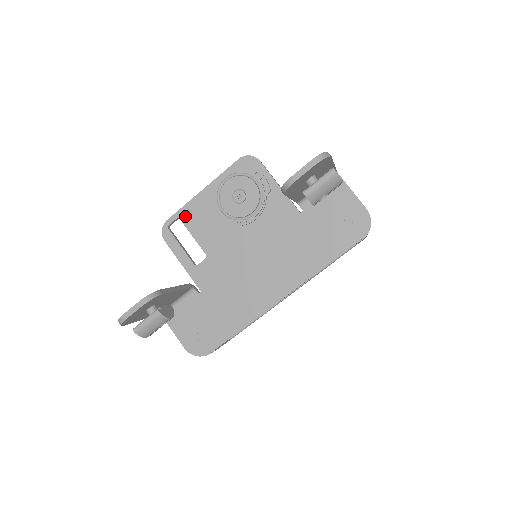
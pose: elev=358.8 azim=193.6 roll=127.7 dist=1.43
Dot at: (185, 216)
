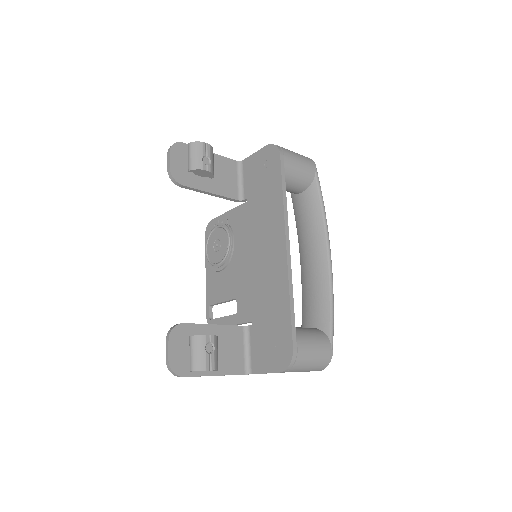
Dot at: (210, 300)
